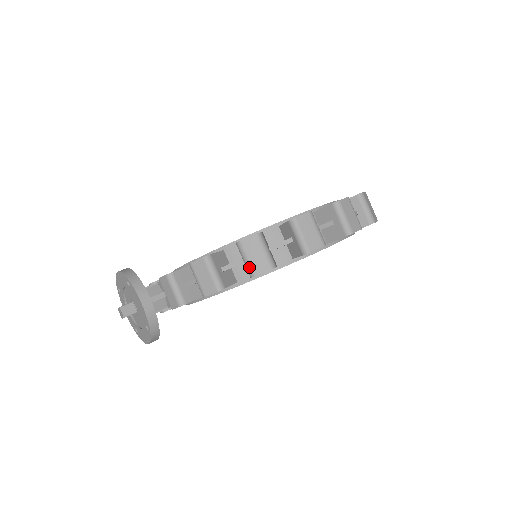
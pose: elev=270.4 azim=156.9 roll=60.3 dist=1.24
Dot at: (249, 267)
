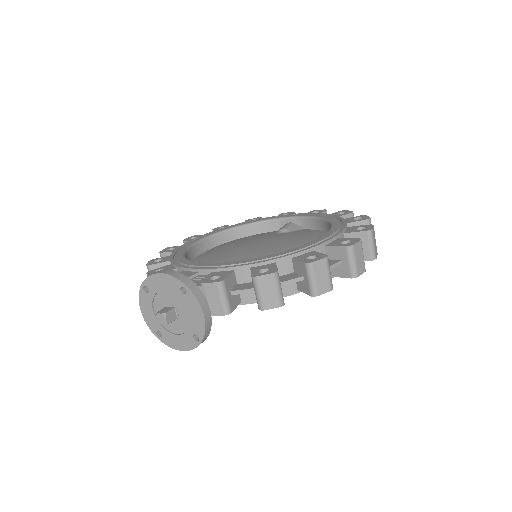
Dot at: (314, 287)
